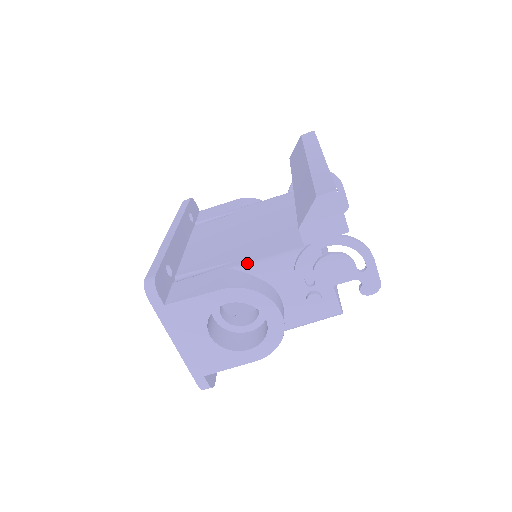
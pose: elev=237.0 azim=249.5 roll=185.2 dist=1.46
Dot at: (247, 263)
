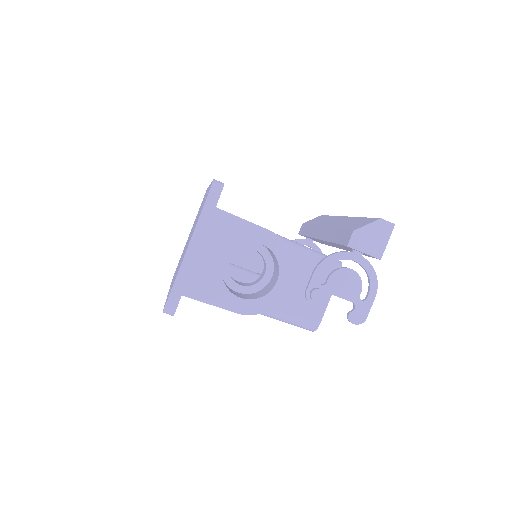
Dot at: occluded
